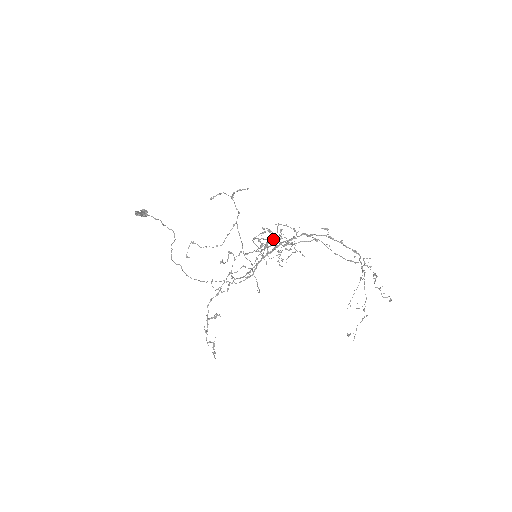
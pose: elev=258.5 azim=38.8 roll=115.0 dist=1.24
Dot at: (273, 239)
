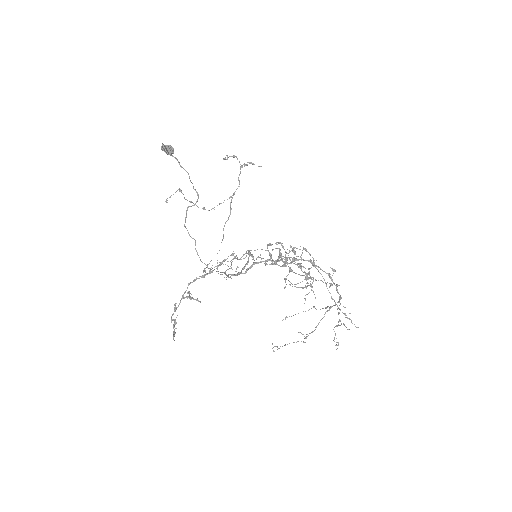
Dot at: (298, 264)
